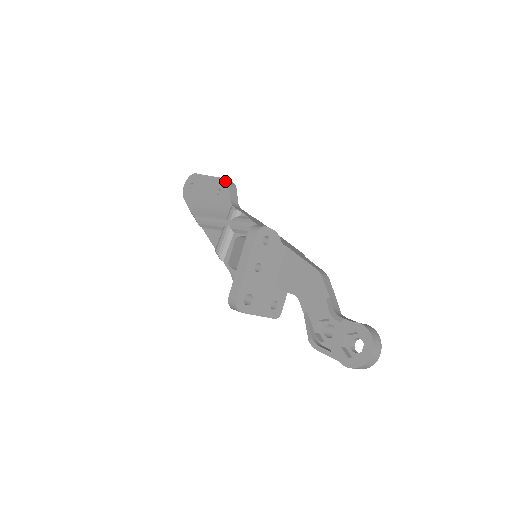
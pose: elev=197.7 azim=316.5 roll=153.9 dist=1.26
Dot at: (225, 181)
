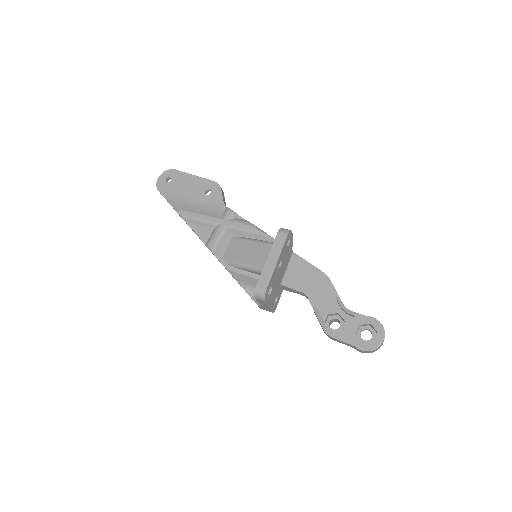
Dot at: (216, 184)
